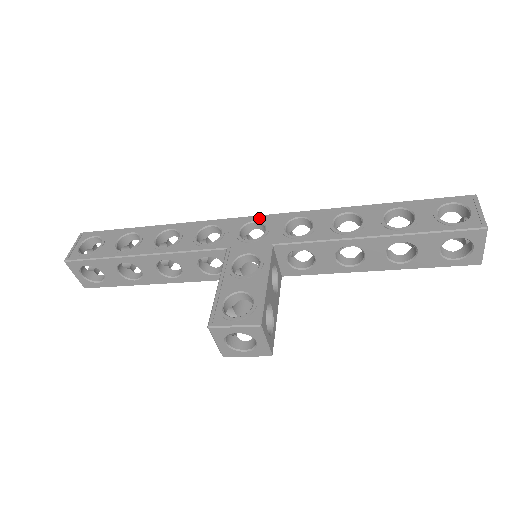
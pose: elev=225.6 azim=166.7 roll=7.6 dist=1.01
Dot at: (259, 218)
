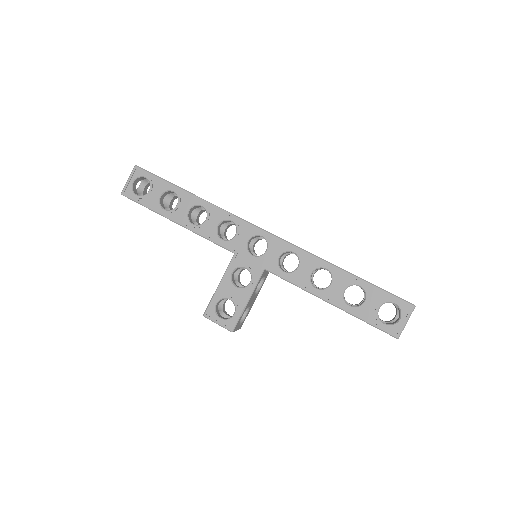
Dot at: (267, 235)
